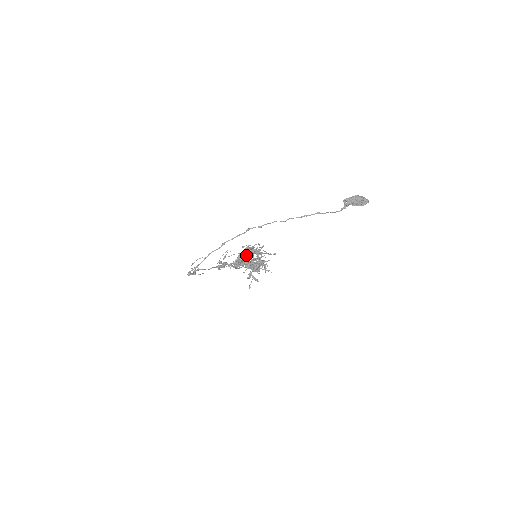
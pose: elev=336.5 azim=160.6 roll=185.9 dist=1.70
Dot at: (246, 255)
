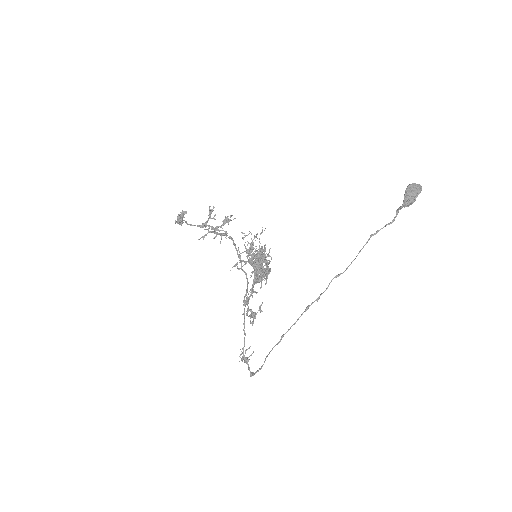
Dot at: (259, 276)
